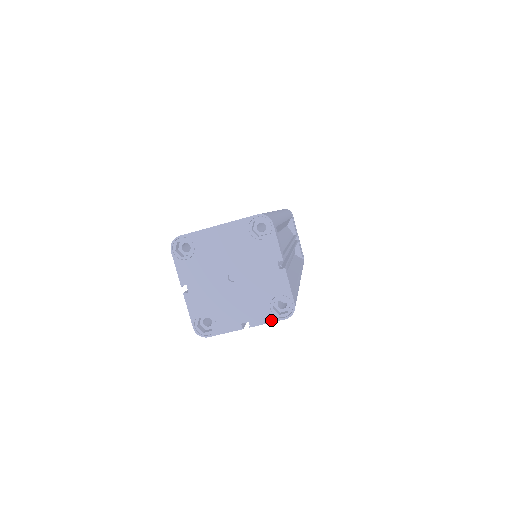
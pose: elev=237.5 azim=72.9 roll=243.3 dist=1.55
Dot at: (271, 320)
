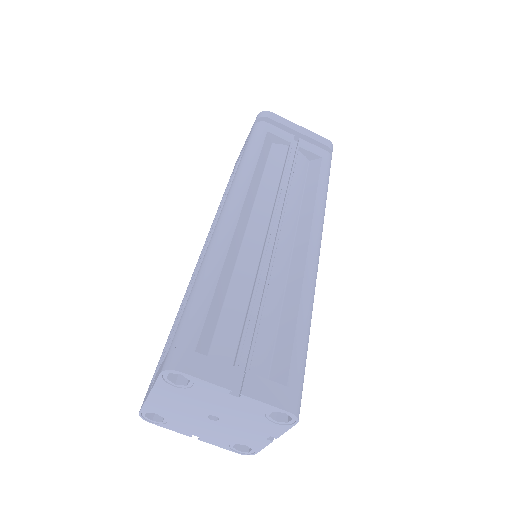
Dot at: (286, 429)
